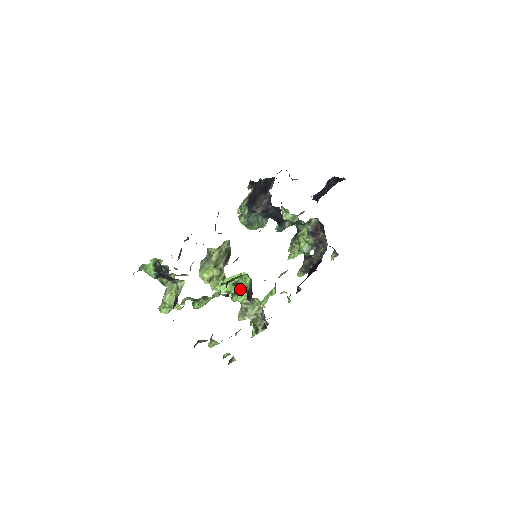
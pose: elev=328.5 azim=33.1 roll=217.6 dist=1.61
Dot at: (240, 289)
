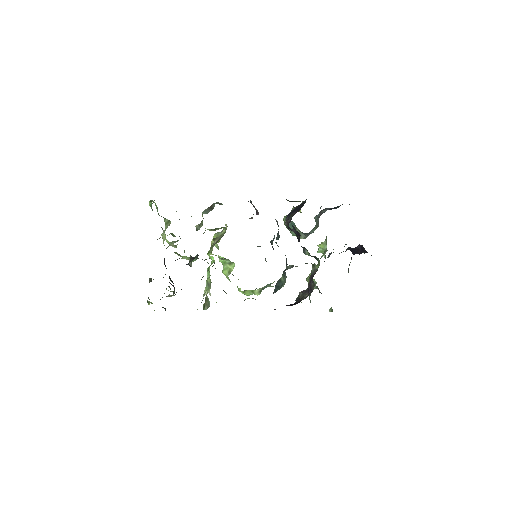
Dot at: occluded
